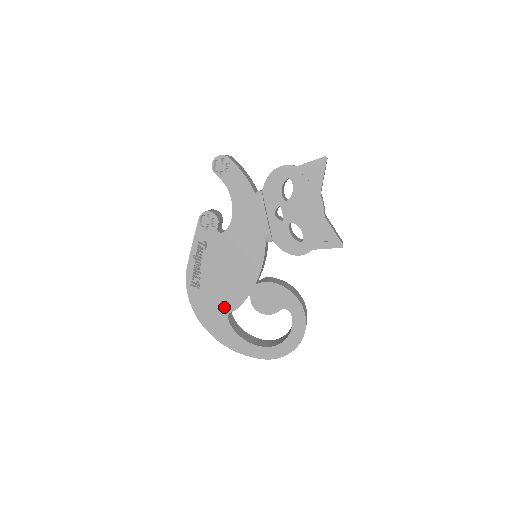
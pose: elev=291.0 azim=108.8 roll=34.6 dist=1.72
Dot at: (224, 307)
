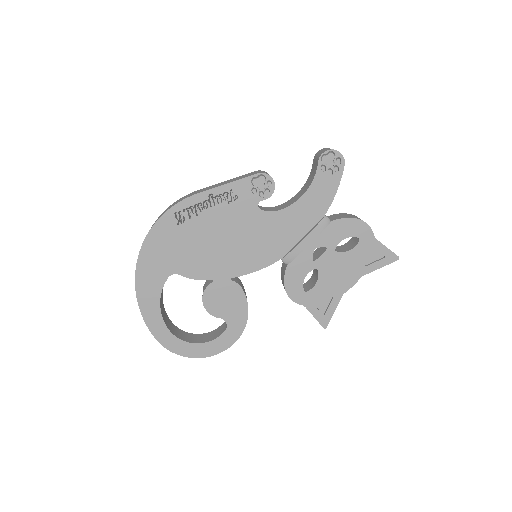
Dot at: (179, 264)
